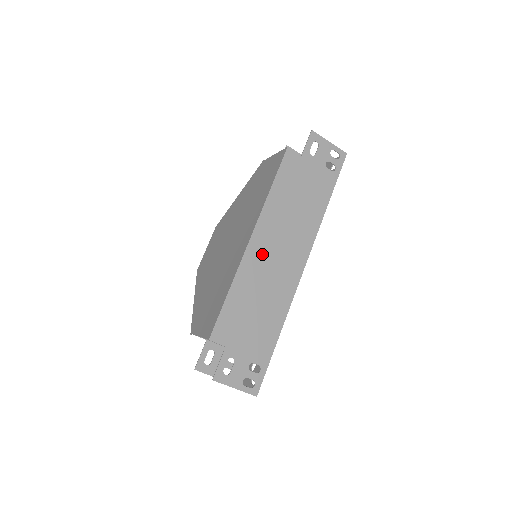
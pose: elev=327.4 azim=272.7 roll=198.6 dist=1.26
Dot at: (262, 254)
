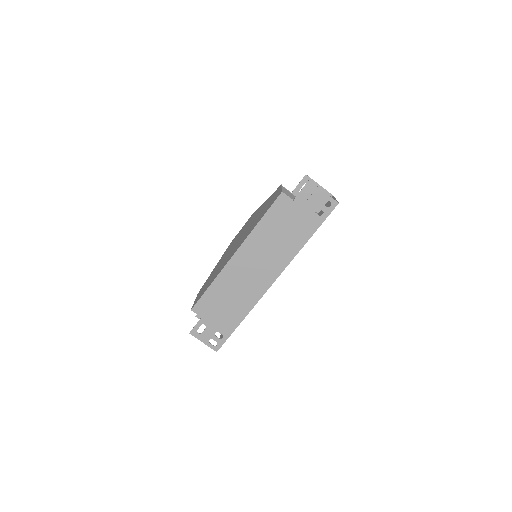
Dot at: (241, 266)
